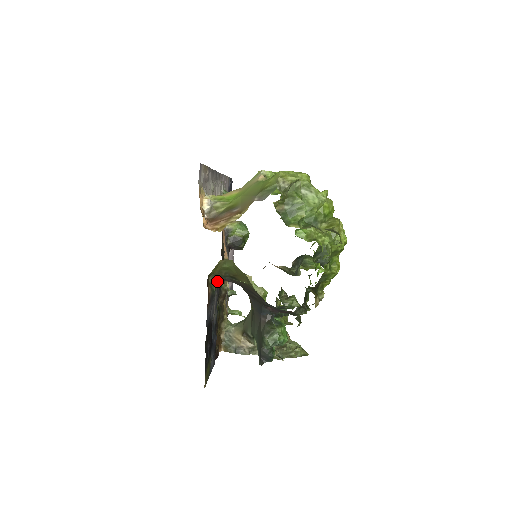
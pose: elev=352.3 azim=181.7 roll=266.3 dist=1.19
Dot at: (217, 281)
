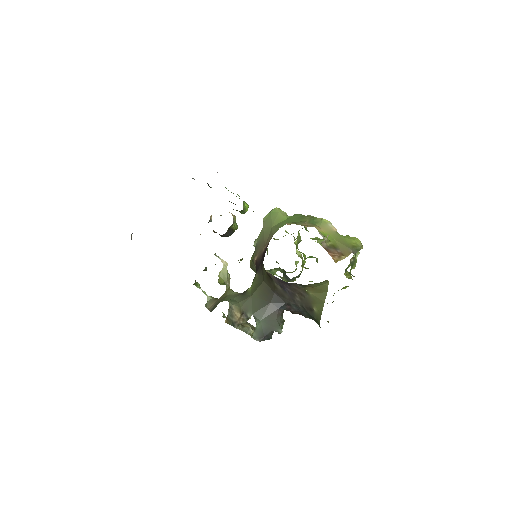
Dot at: occluded
